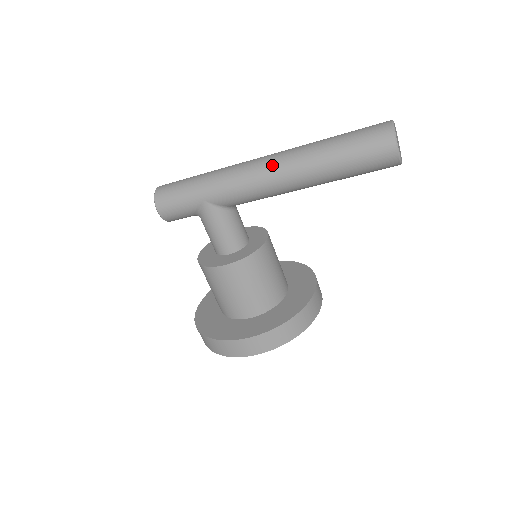
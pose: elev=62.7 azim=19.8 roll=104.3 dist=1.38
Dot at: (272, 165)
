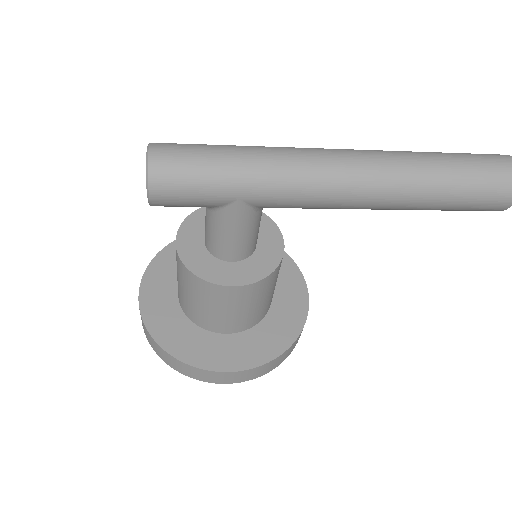
Dot at: (364, 178)
